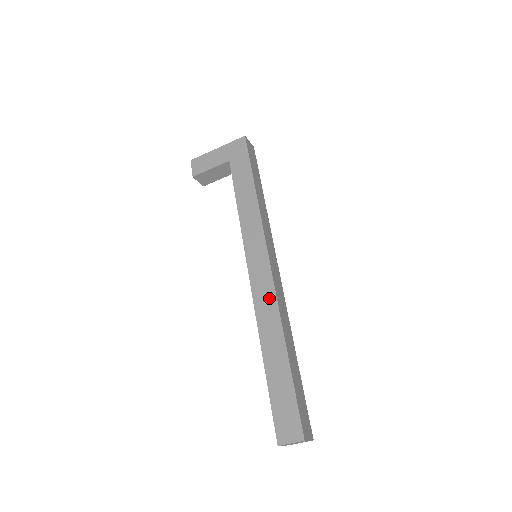
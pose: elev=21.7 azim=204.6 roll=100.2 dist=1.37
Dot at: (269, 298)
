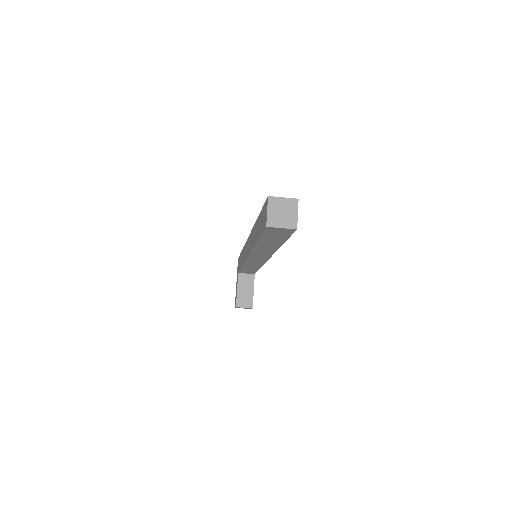
Dot at: occluded
